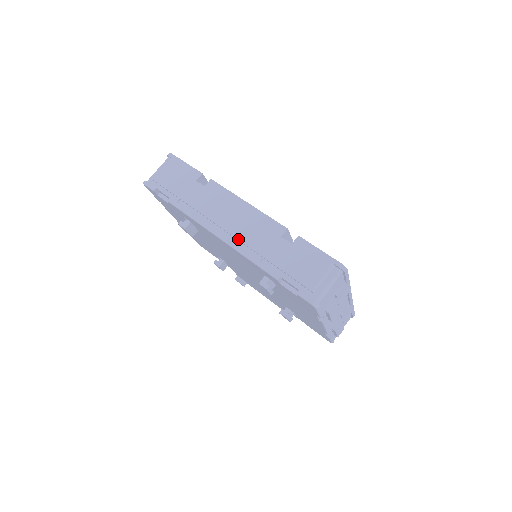
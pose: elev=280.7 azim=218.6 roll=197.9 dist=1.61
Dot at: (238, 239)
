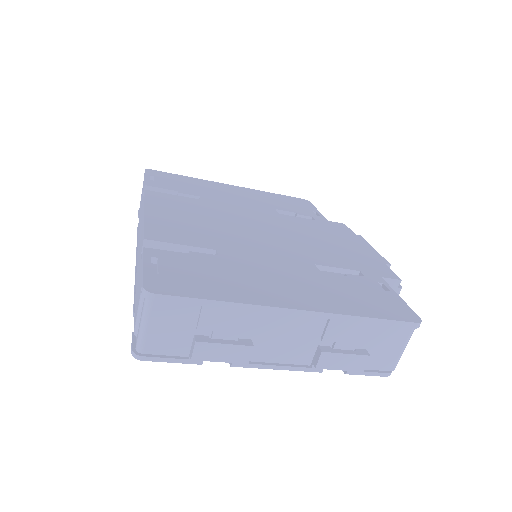
Dot at: occluded
